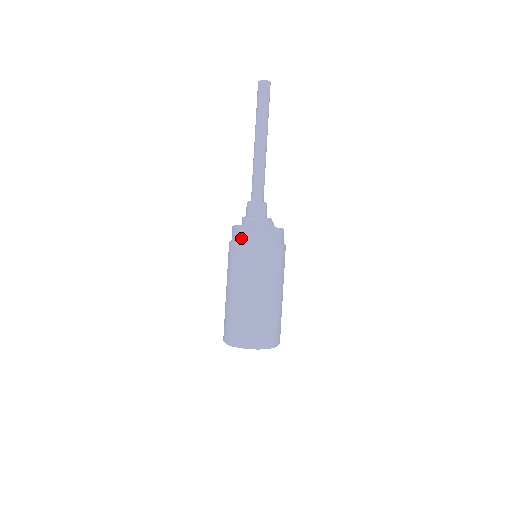
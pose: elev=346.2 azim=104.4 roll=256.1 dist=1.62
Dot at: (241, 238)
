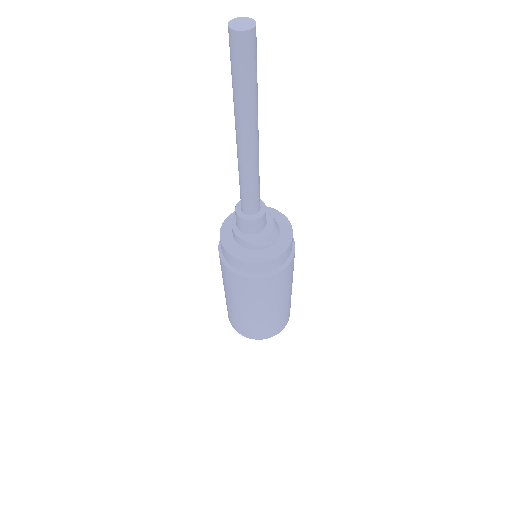
Dot at: (252, 272)
